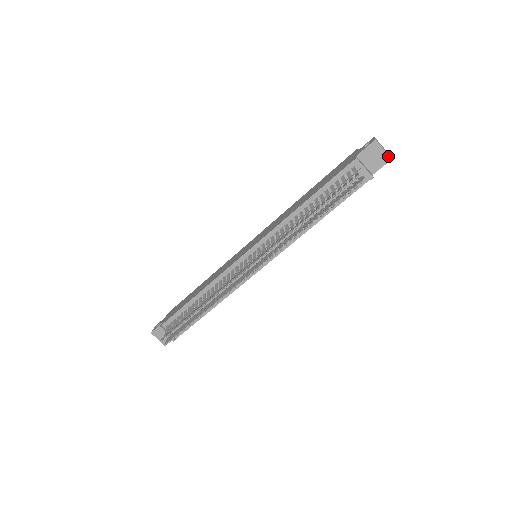
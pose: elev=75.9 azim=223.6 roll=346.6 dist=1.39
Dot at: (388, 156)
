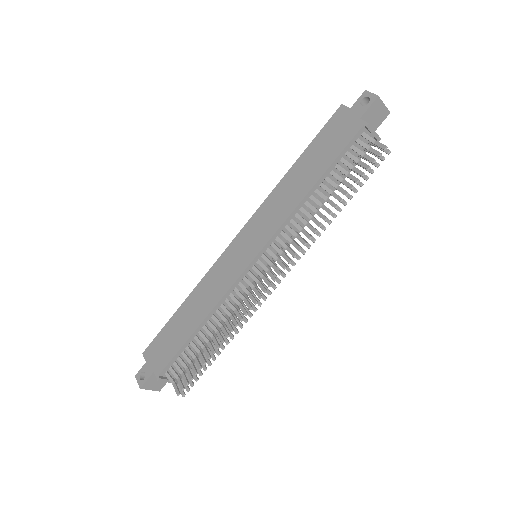
Dot at: (387, 111)
